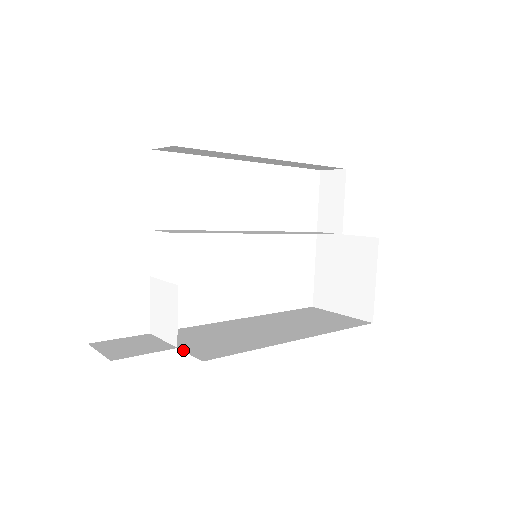
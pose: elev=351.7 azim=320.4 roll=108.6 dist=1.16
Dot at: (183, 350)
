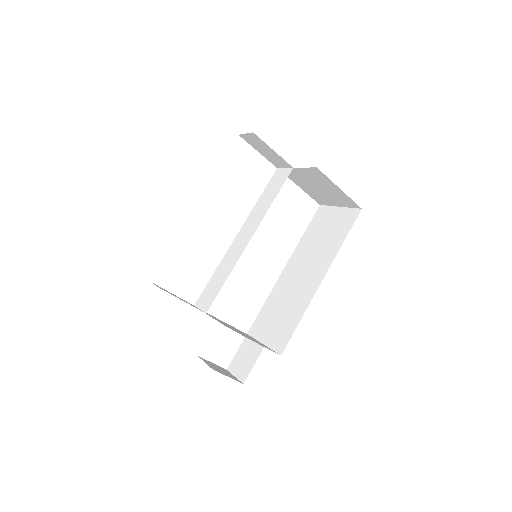
Dot at: (268, 347)
